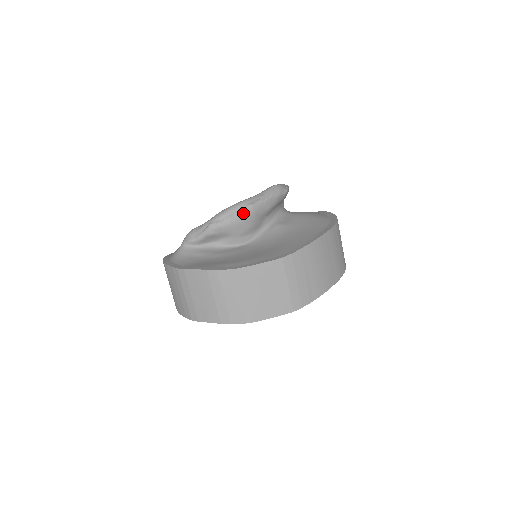
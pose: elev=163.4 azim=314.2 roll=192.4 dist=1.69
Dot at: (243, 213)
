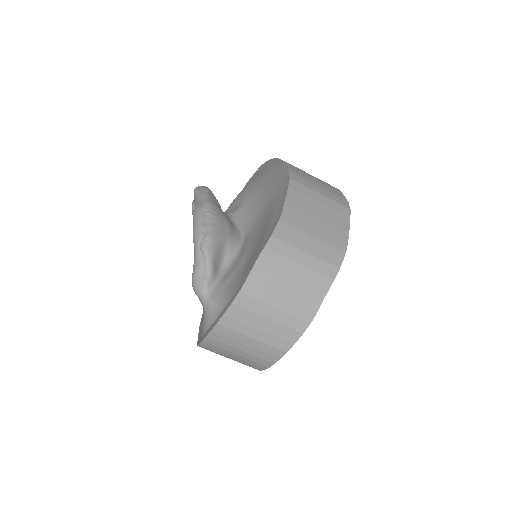
Dot at: (210, 212)
